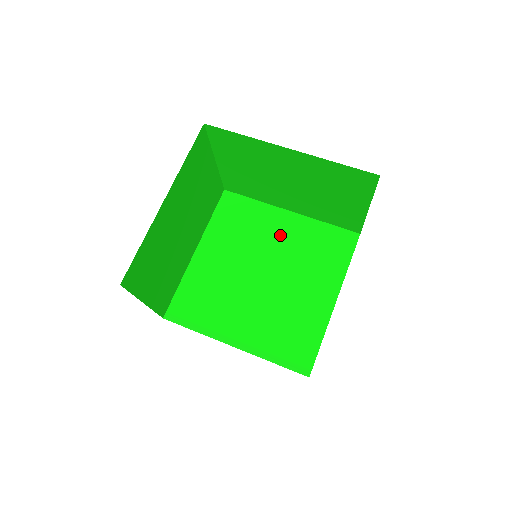
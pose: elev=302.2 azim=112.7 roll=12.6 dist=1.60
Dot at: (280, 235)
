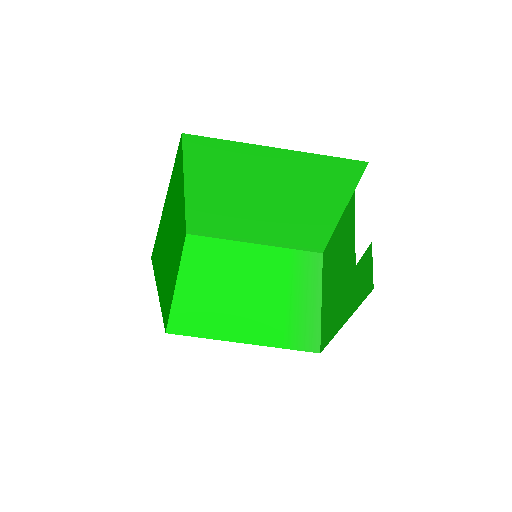
Dot at: (271, 172)
